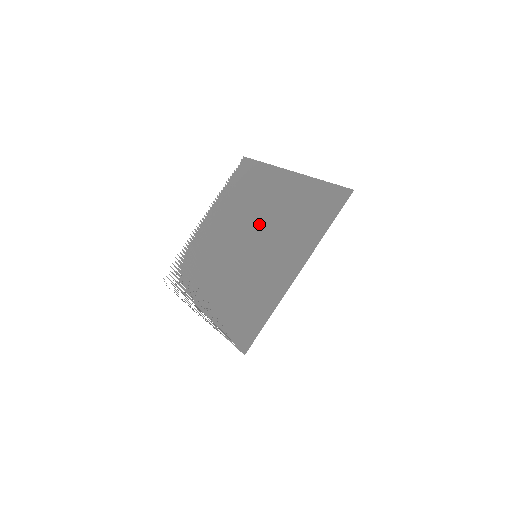
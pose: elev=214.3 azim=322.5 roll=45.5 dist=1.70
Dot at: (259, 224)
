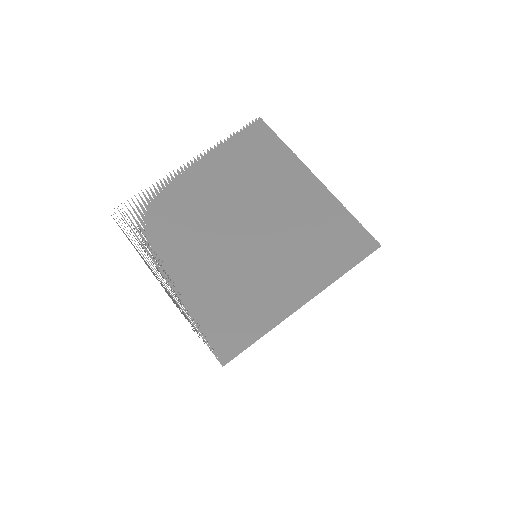
Dot at: (267, 219)
